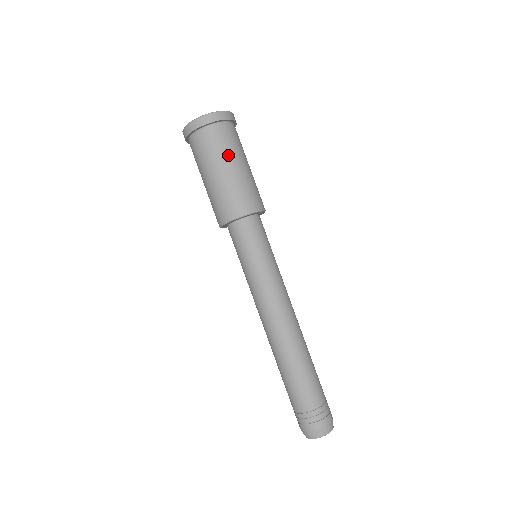
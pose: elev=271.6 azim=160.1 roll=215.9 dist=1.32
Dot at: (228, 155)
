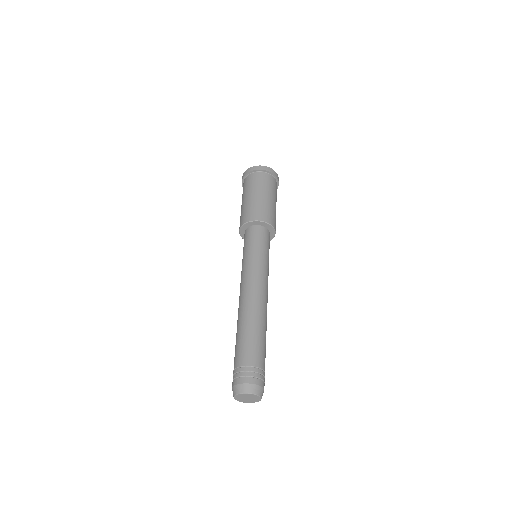
Dot at: (260, 188)
